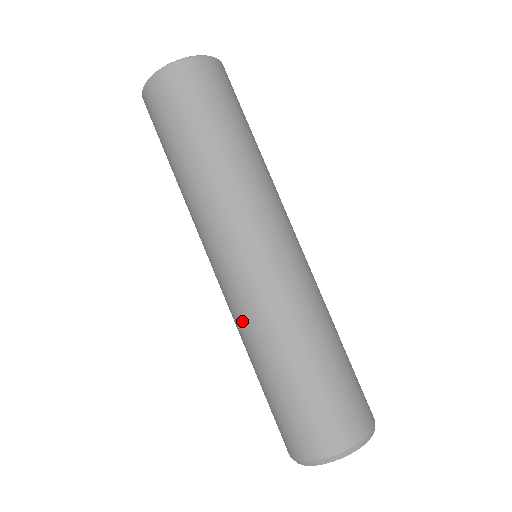
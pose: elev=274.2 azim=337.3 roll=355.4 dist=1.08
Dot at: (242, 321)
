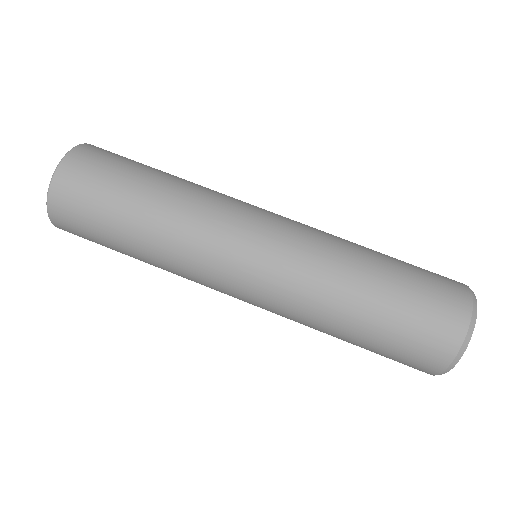
Dot at: (292, 319)
